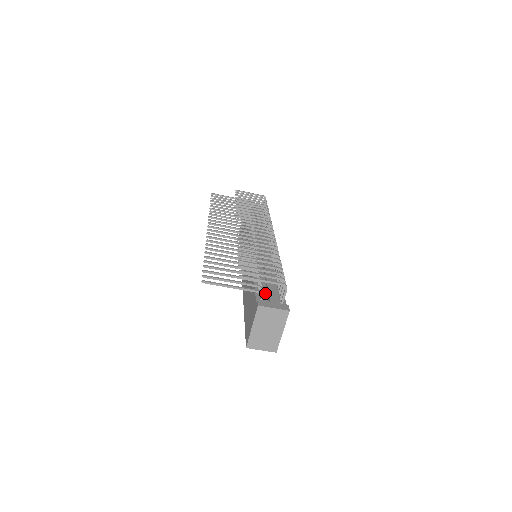
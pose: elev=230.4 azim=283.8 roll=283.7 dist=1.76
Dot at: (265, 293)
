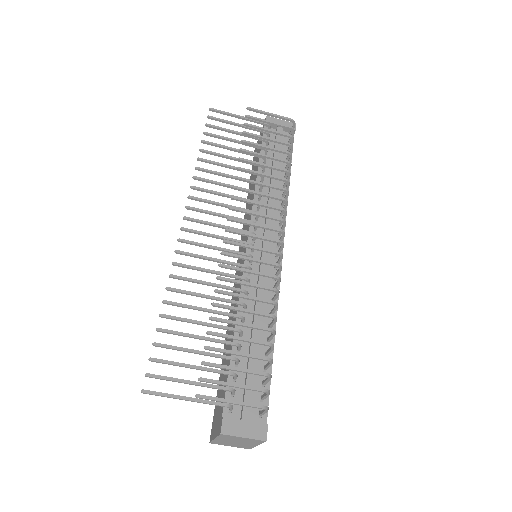
Dot at: occluded
